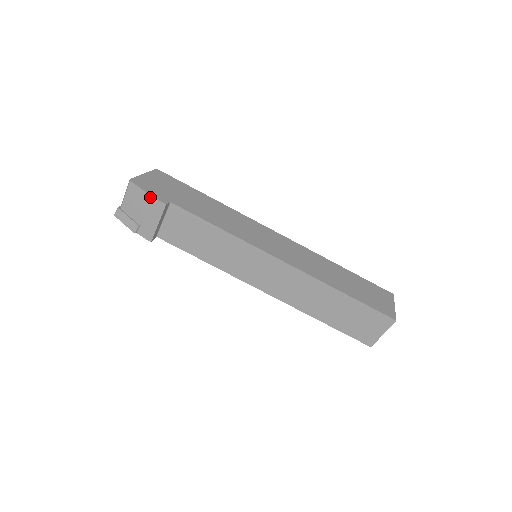
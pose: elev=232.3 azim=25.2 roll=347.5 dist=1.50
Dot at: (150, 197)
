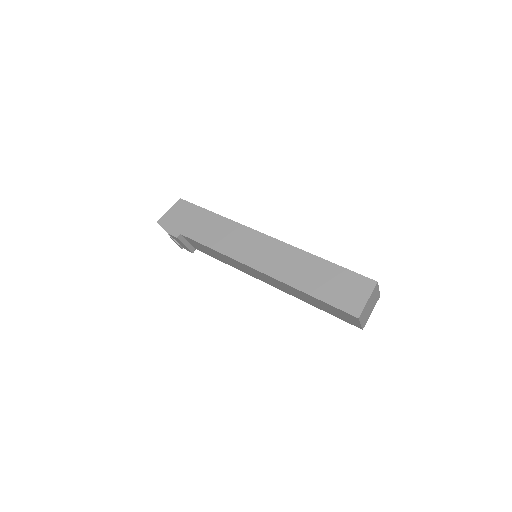
Dot at: (168, 233)
